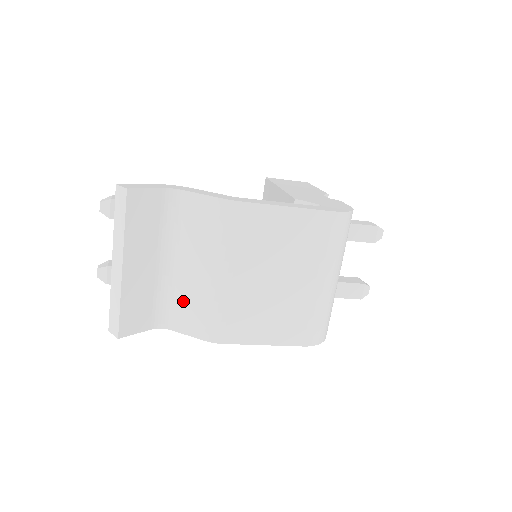
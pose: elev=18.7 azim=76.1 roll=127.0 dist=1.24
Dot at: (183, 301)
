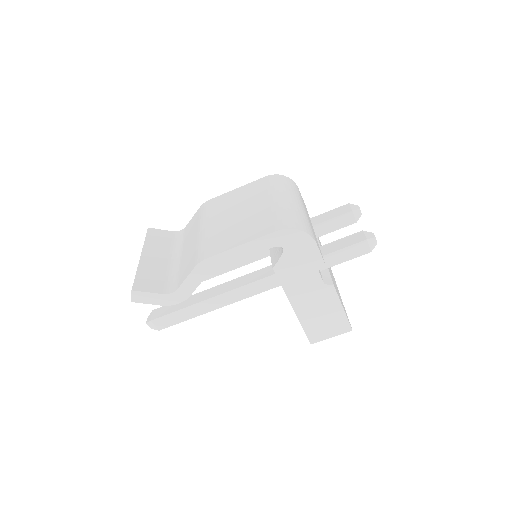
Dot at: (184, 265)
